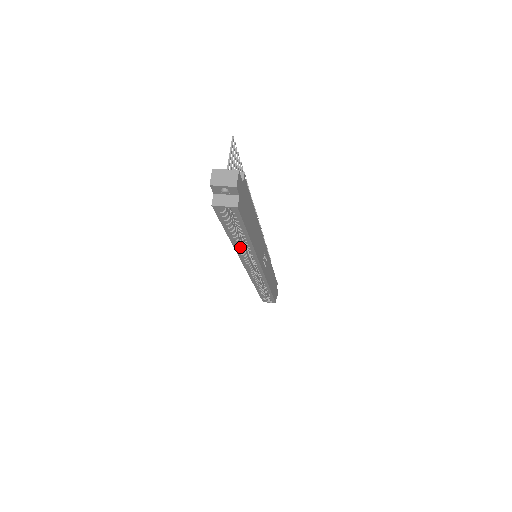
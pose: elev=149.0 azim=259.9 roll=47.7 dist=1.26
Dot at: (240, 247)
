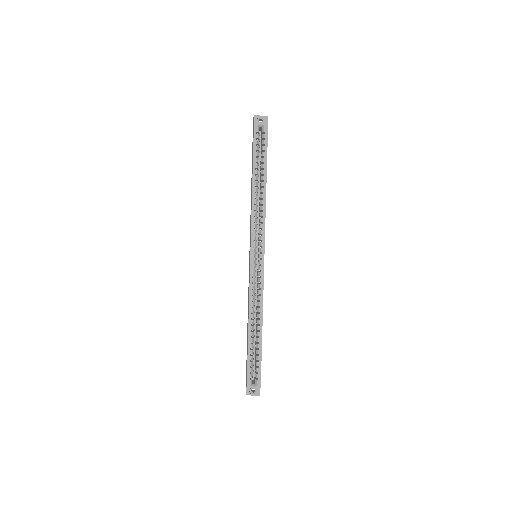
Dot at: (256, 196)
